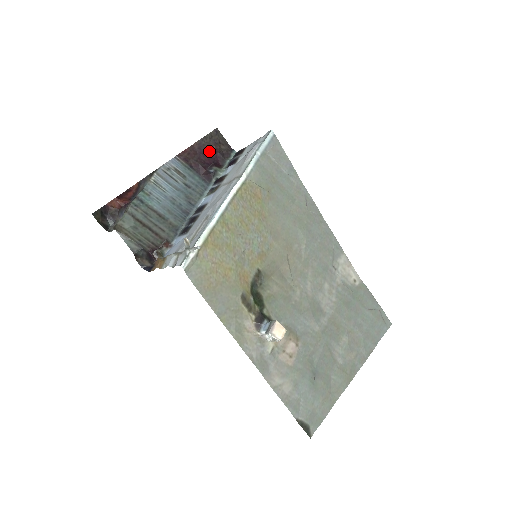
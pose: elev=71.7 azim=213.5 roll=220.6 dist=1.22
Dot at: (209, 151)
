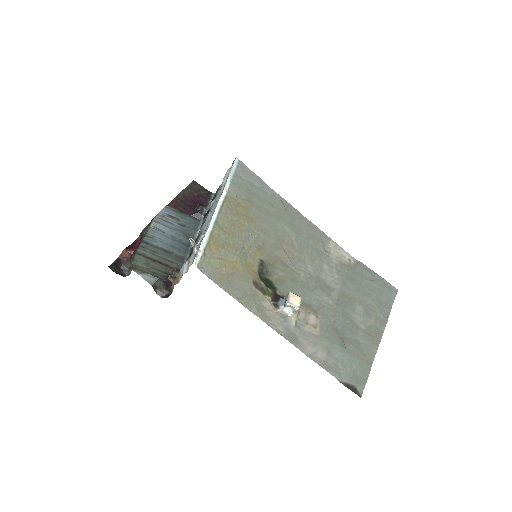
Dot at: (192, 197)
